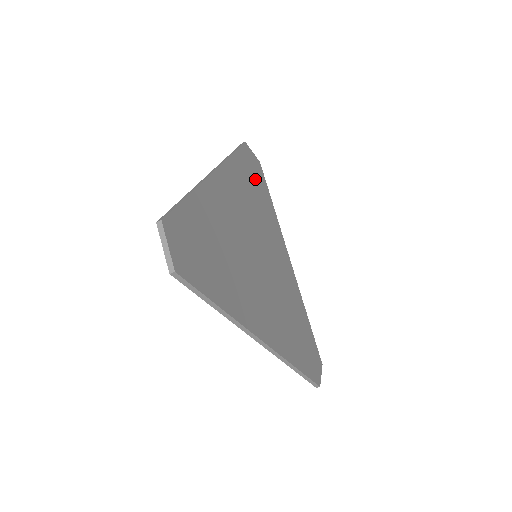
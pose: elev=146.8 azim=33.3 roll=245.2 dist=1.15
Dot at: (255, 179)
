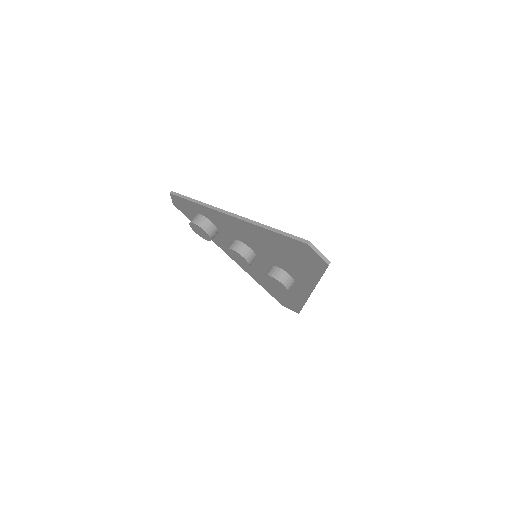
Dot at: occluded
